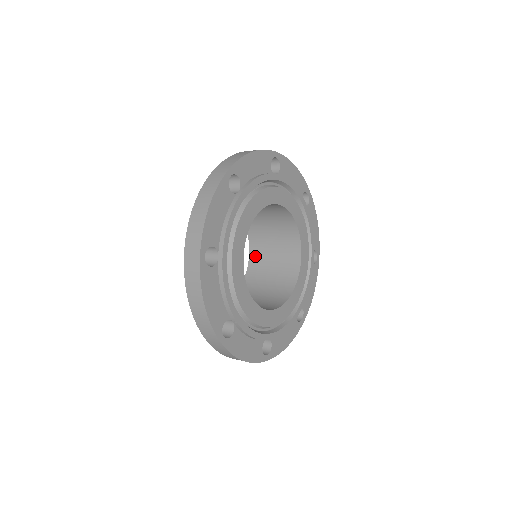
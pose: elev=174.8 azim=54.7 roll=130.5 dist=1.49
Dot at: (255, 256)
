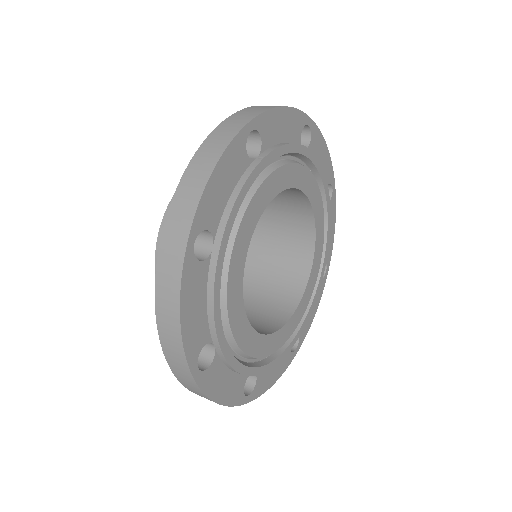
Dot at: occluded
